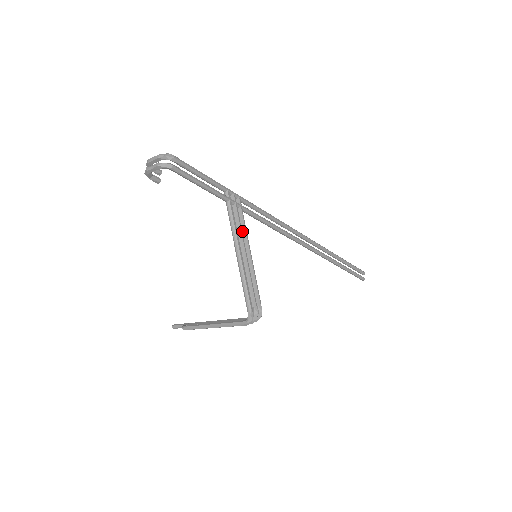
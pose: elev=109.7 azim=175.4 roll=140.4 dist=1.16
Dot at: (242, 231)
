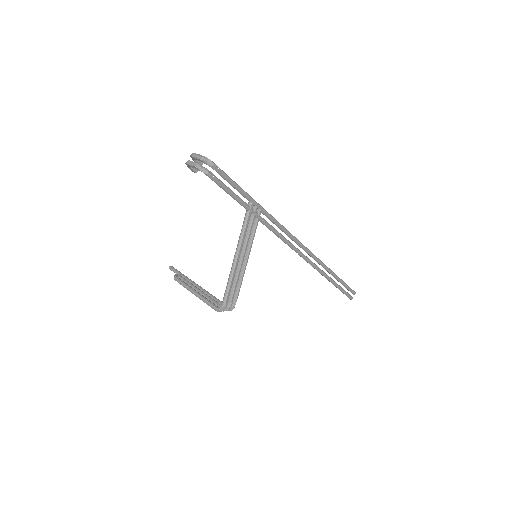
Dot at: (250, 238)
